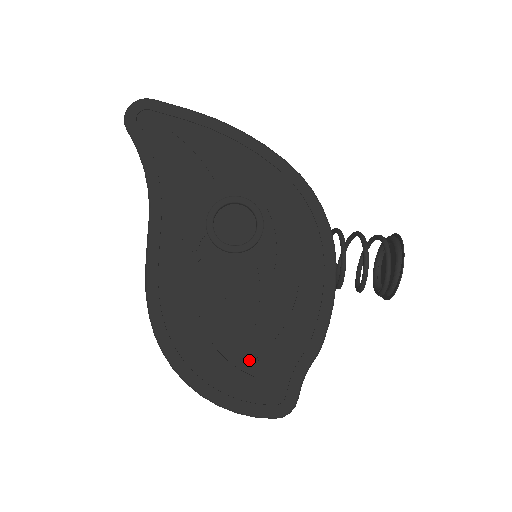
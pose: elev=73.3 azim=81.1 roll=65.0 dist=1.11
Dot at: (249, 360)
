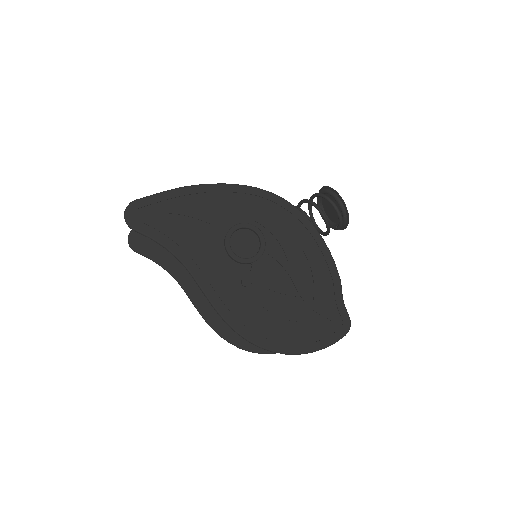
Dot at: (309, 315)
